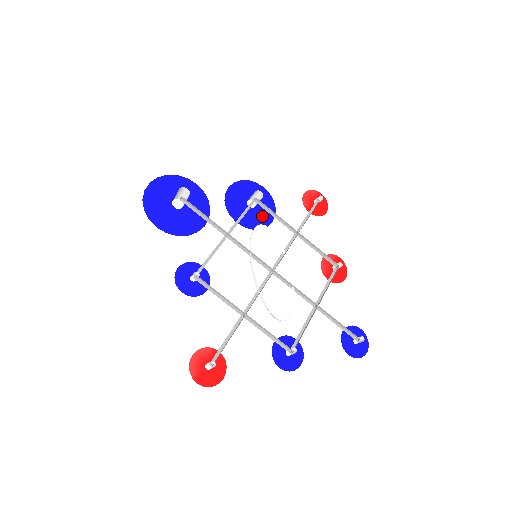
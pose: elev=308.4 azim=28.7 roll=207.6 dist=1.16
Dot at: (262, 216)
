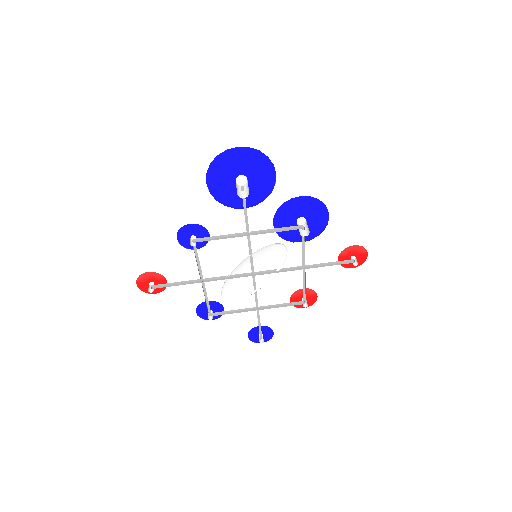
Dot at: (299, 233)
